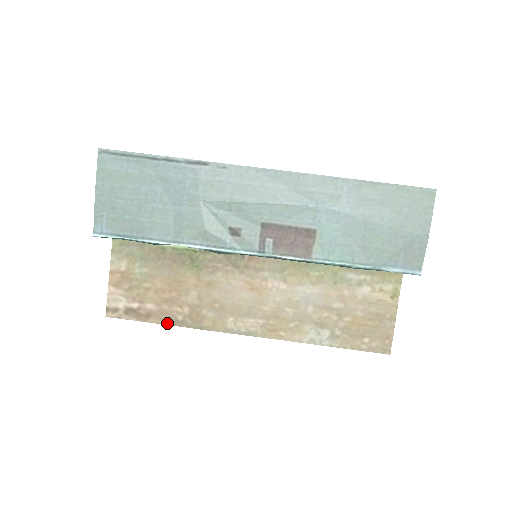
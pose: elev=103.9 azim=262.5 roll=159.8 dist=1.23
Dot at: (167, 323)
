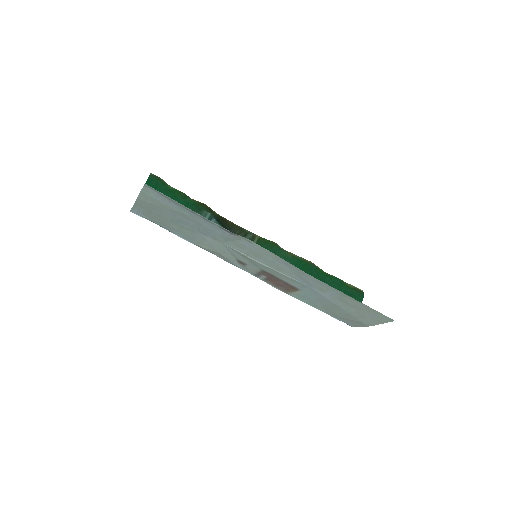
Dot at: occluded
